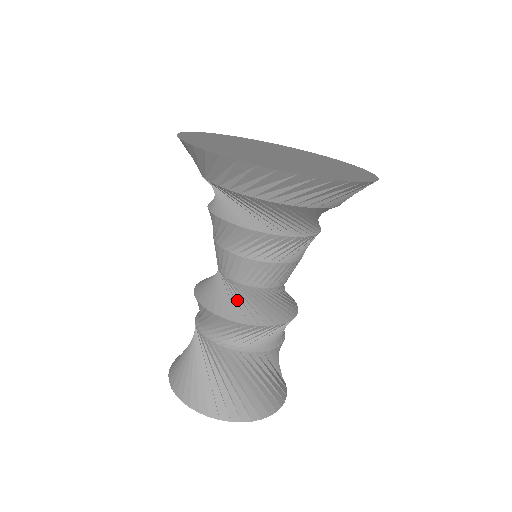
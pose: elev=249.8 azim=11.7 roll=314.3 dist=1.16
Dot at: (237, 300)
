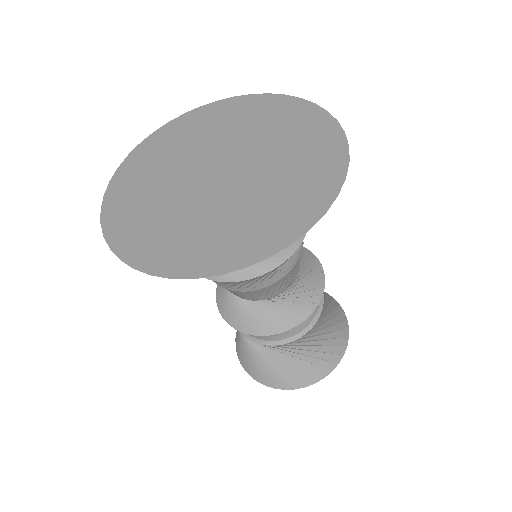
Dot at: (252, 312)
